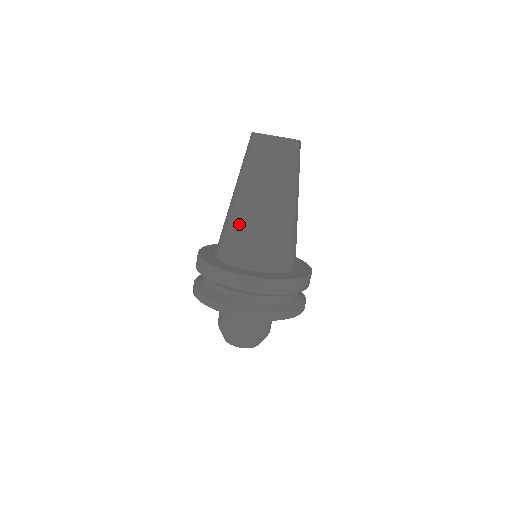
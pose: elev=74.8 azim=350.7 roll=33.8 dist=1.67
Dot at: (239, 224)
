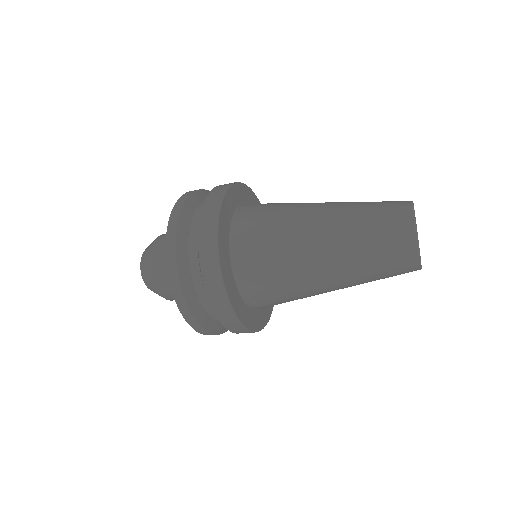
Dot at: (294, 286)
